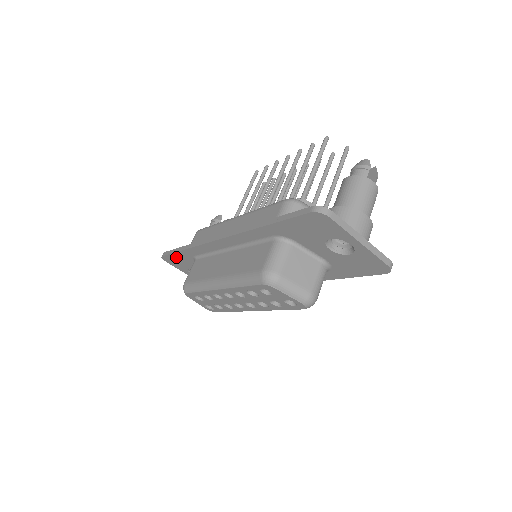
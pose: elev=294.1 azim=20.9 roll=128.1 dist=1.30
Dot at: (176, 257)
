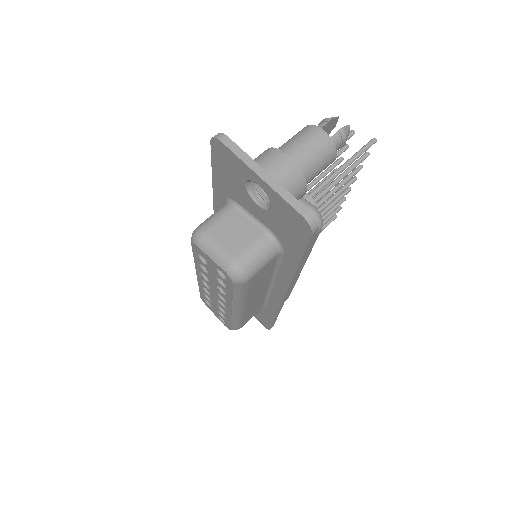
Dot at: occluded
